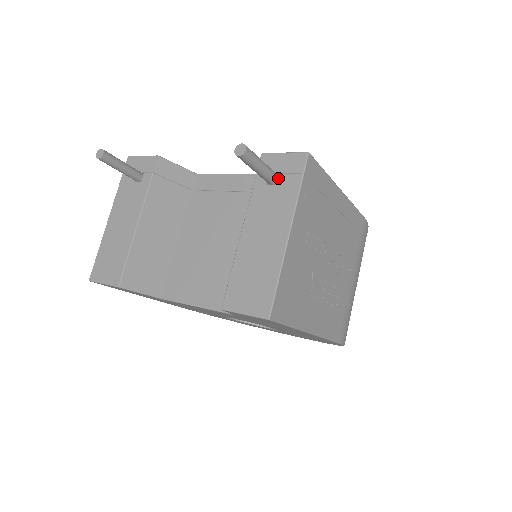
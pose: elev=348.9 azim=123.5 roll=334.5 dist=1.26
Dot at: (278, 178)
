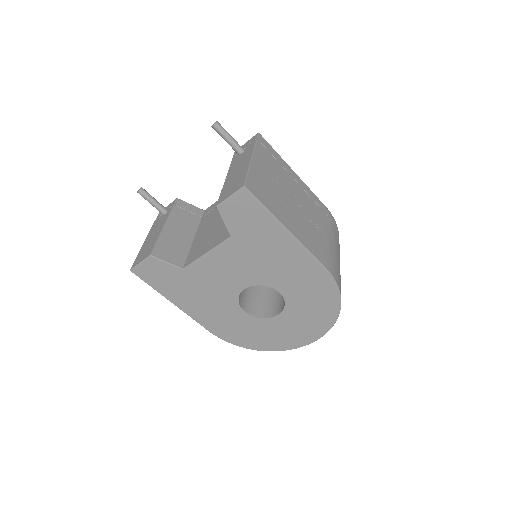
Dot at: (244, 150)
